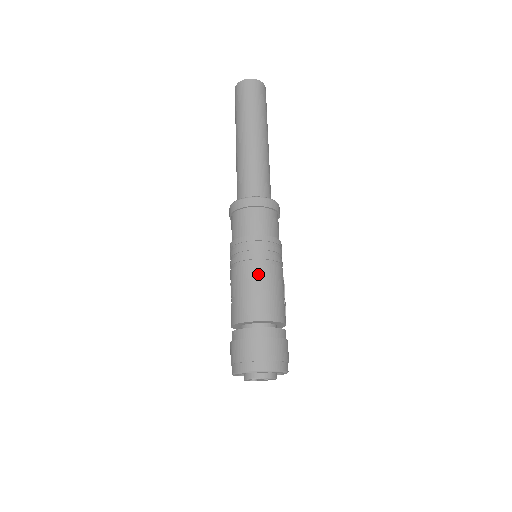
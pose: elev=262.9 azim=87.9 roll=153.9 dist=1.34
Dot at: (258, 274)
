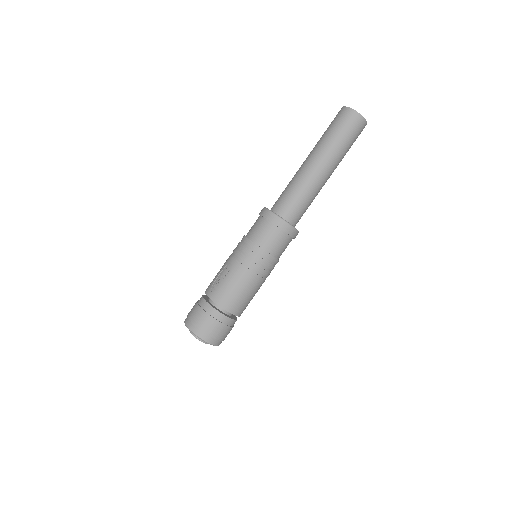
Dot at: (256, 285)
